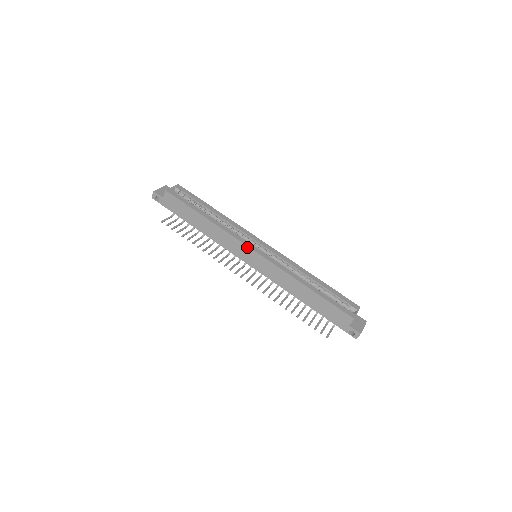
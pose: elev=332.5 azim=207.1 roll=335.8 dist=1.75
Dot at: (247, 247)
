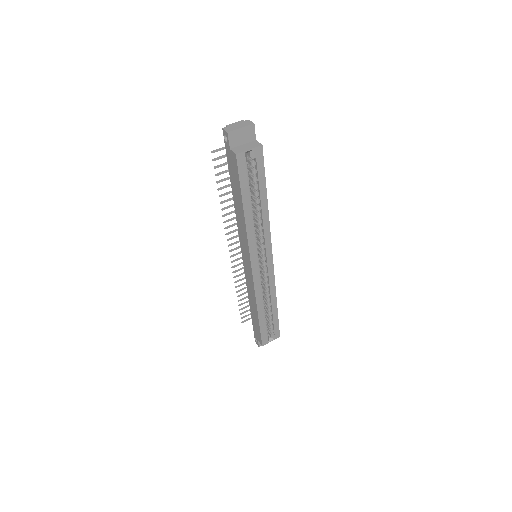
Dot at: (250, 260)
